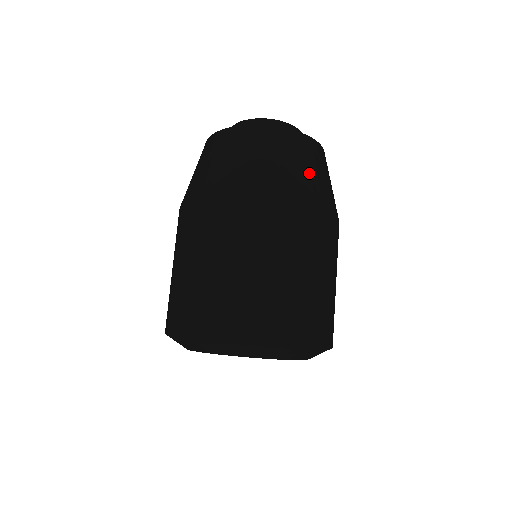
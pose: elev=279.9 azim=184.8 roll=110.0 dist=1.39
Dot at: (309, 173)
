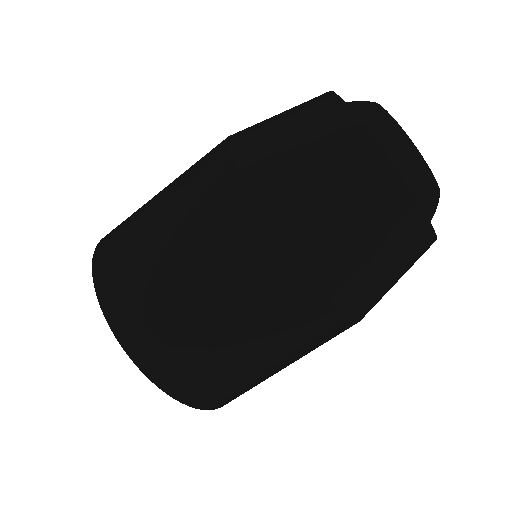
Dot at: occluded
